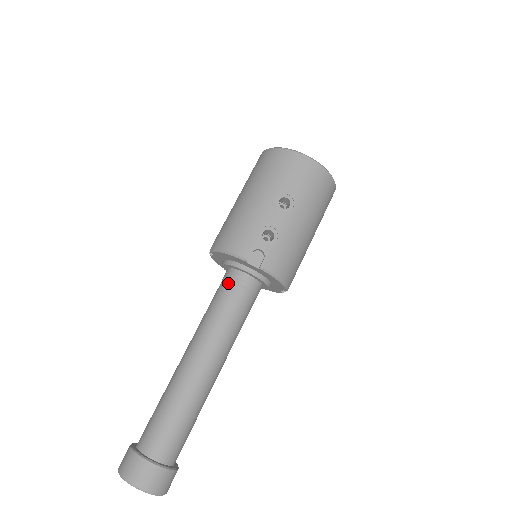
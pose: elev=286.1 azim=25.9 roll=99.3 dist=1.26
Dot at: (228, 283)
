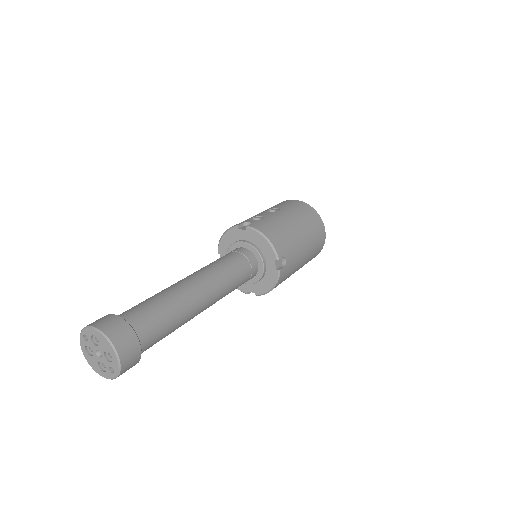
Dot at: occluded
